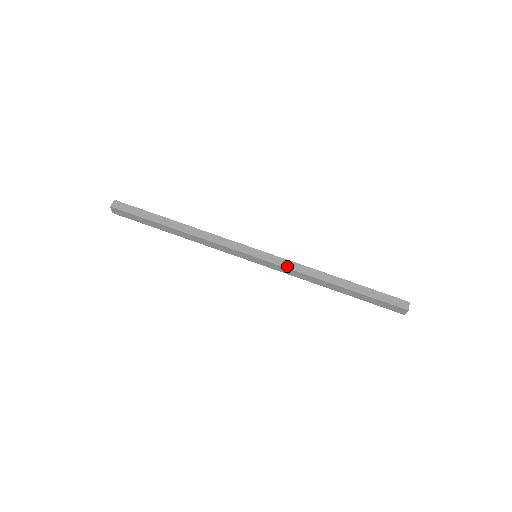
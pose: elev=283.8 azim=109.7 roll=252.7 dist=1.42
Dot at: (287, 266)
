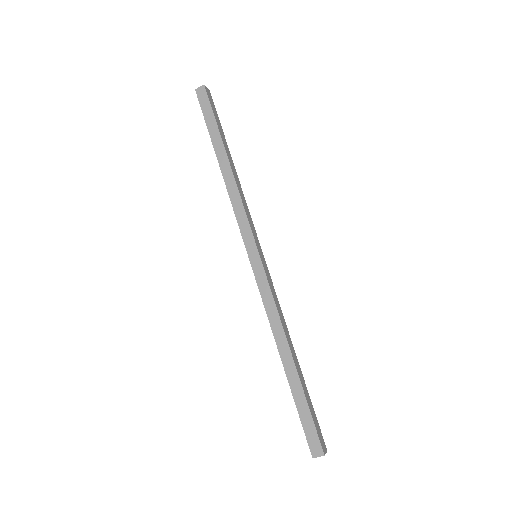
Dot at: (263, 295)
